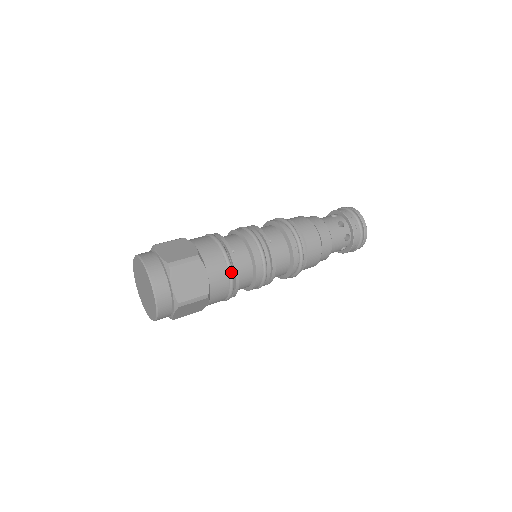
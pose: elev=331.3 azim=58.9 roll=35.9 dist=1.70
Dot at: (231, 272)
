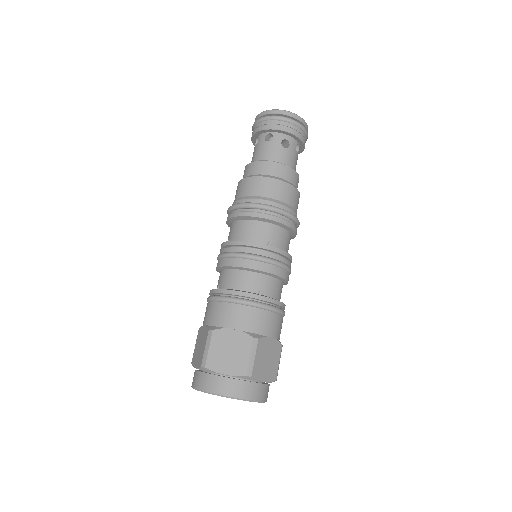
Dot at: (280, 311)
